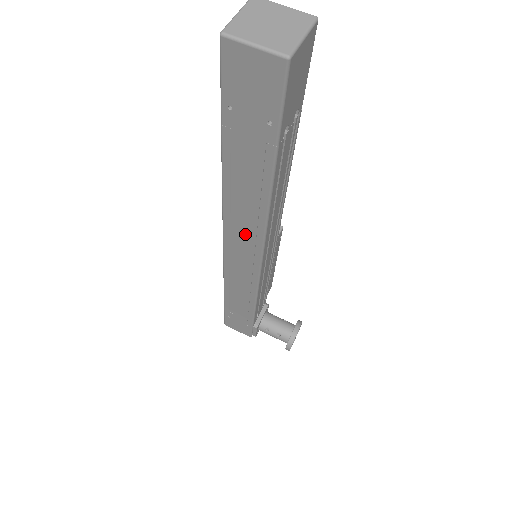
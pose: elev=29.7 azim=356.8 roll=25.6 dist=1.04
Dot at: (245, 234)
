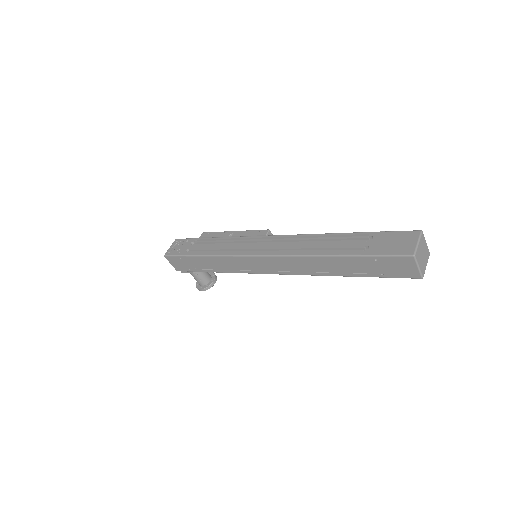
Dot at: (288, 266)
